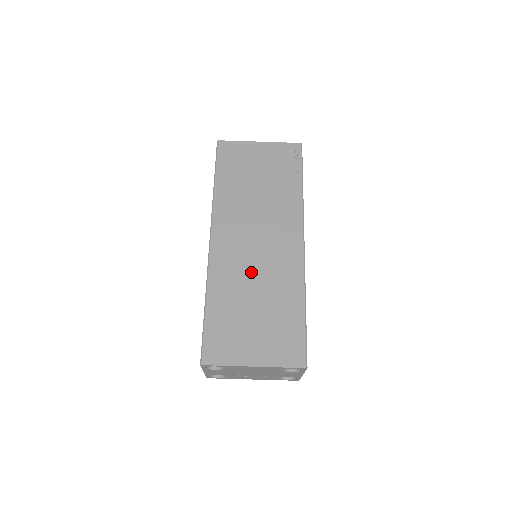
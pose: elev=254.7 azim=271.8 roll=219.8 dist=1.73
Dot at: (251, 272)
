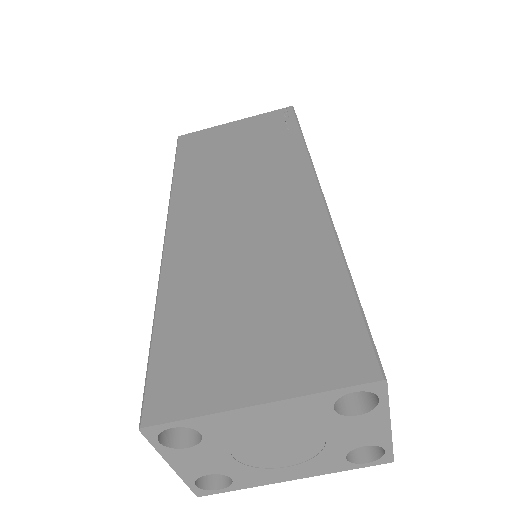
Dot at: (236, 251)
